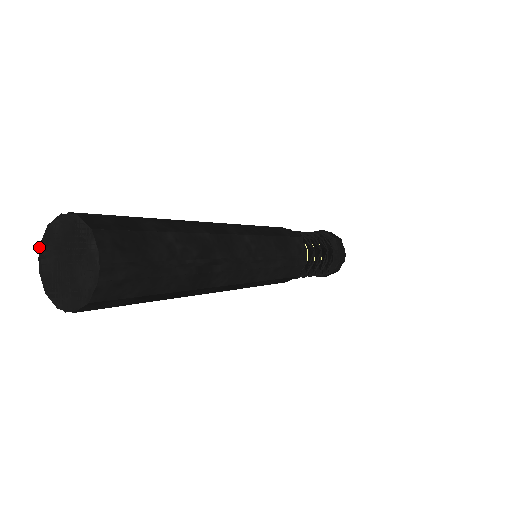
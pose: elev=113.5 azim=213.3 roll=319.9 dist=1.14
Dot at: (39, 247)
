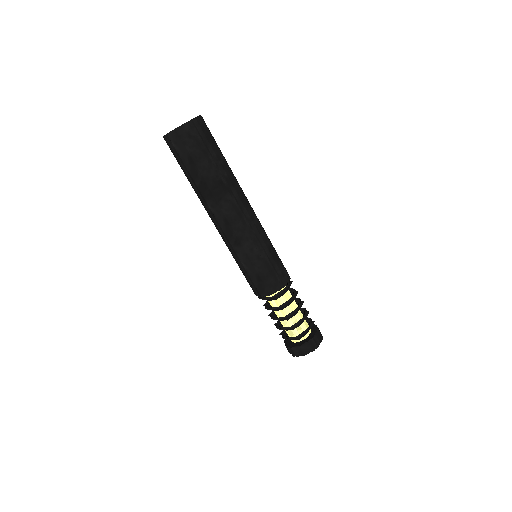
Dot at: occluded
